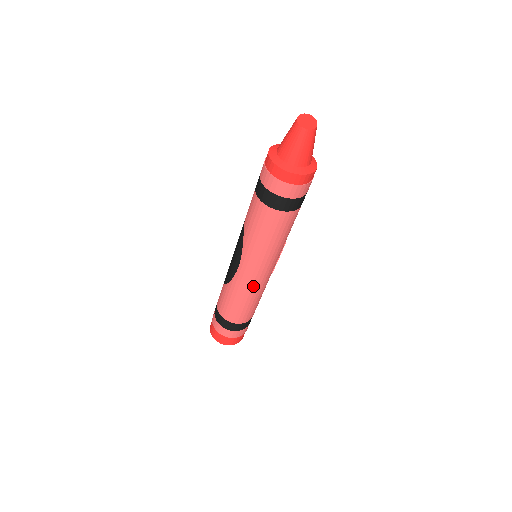
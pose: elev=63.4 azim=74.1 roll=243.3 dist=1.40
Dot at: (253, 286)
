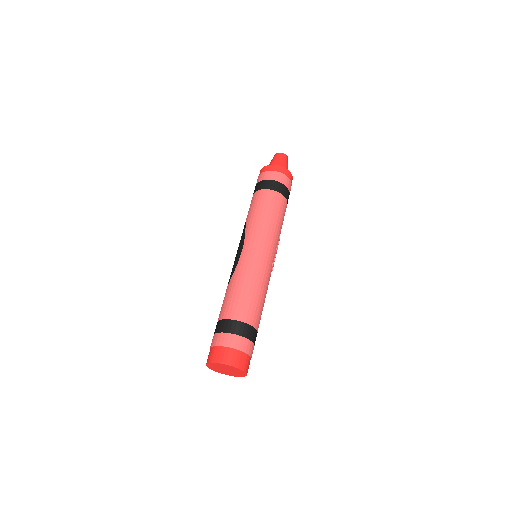
Dot at: (256, 265)
